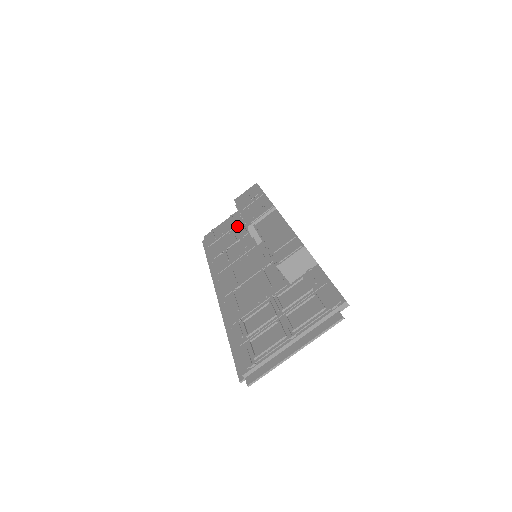
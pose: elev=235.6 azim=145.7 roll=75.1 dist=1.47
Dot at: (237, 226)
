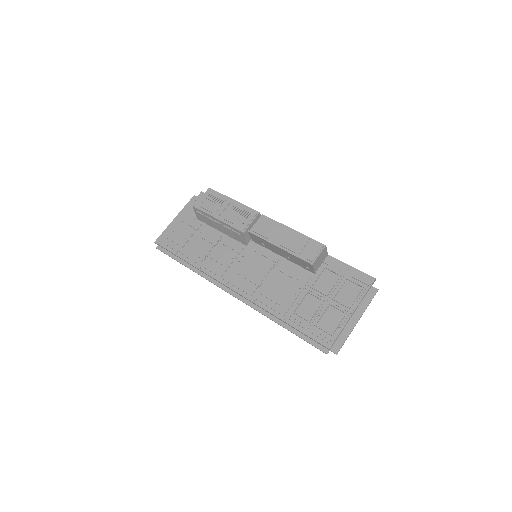
Dot at: (200, 229)
